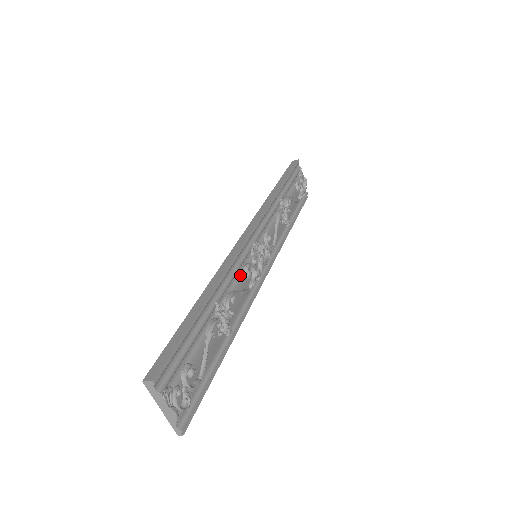
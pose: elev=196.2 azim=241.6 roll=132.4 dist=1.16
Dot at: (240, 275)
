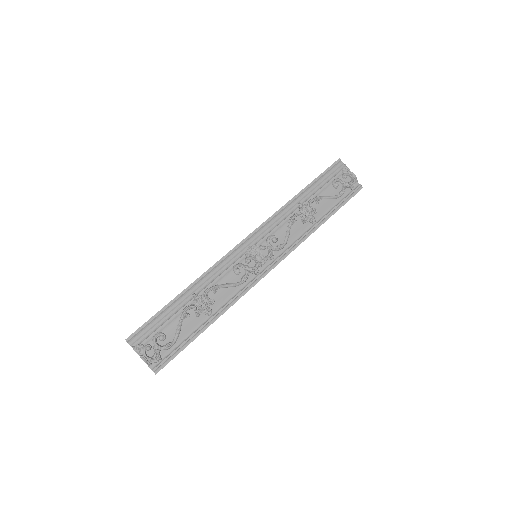
Dot at: (228, 273)
